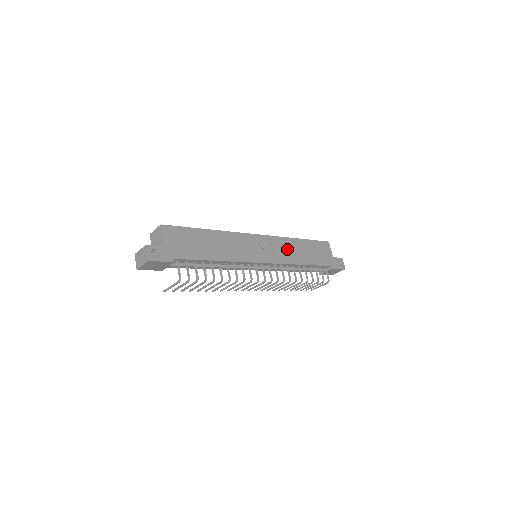
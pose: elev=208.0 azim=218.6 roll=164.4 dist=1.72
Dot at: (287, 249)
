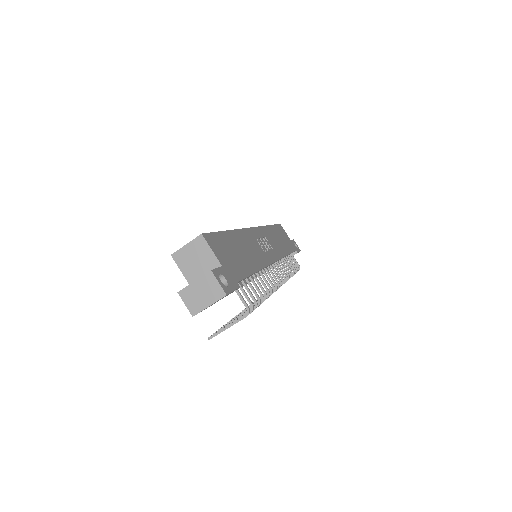
Dot at: (273, 240)
